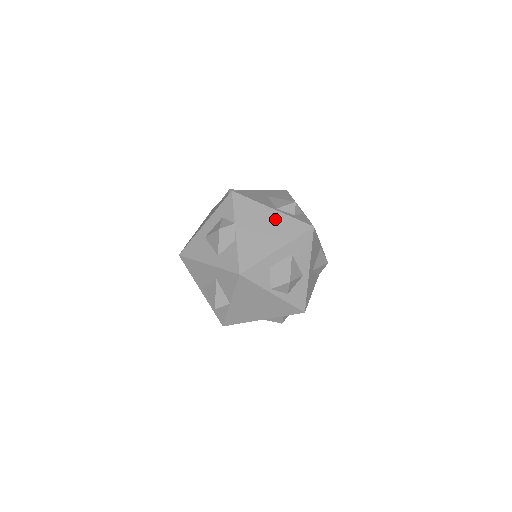
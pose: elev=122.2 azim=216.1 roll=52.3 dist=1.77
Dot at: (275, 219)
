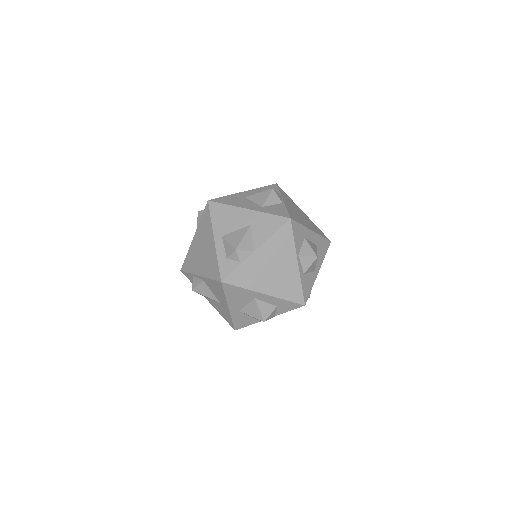
Dot at: (307, 217)
